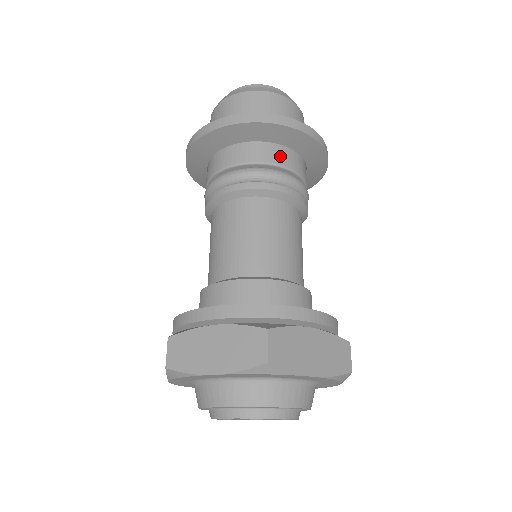
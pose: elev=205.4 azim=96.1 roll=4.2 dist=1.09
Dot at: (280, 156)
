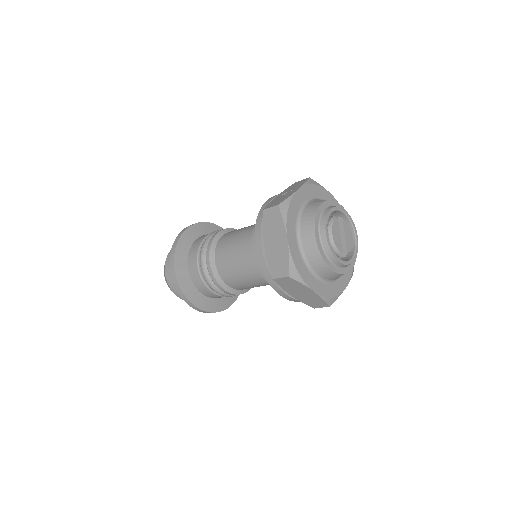
Dot at: occluded
